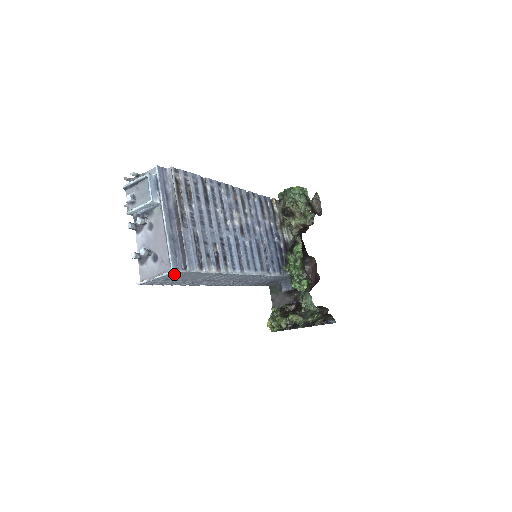
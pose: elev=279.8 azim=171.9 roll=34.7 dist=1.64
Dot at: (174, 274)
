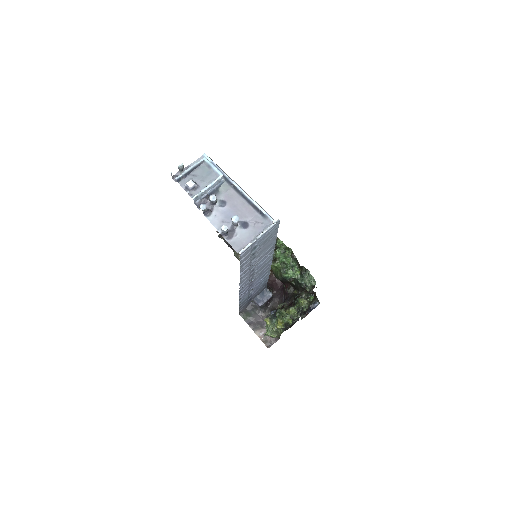
Dot at: (272, 229)
